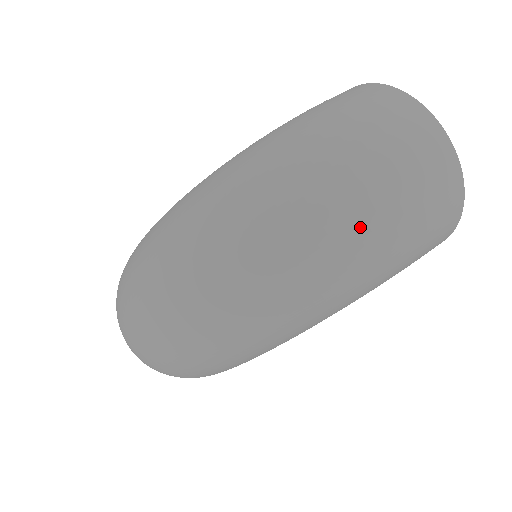
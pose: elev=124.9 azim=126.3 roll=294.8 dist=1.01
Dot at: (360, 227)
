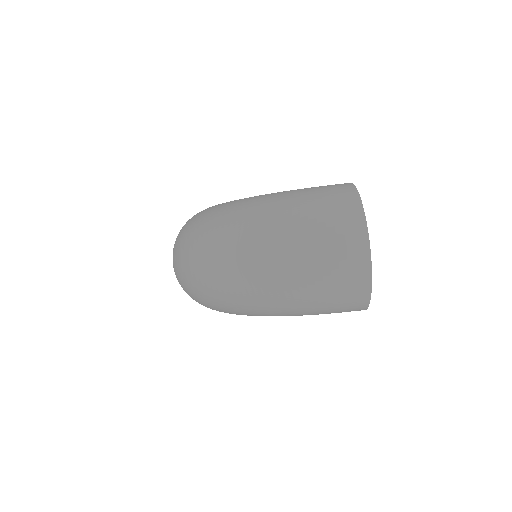
Dot at: (285, 284)
